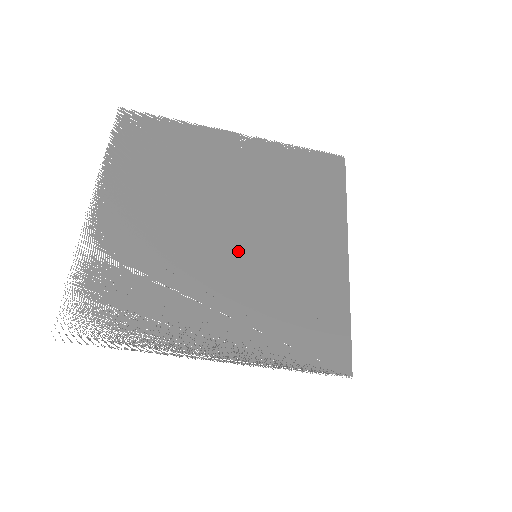
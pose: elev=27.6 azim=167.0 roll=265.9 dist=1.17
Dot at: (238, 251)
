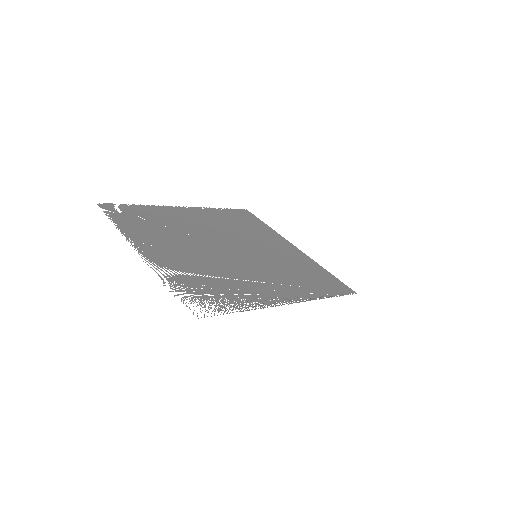
Dot at: (245, 256)
